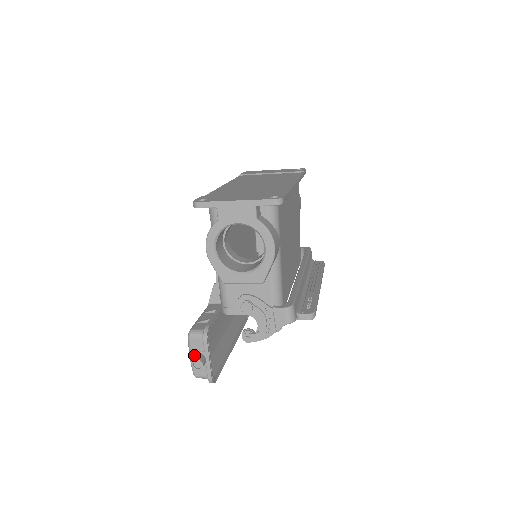
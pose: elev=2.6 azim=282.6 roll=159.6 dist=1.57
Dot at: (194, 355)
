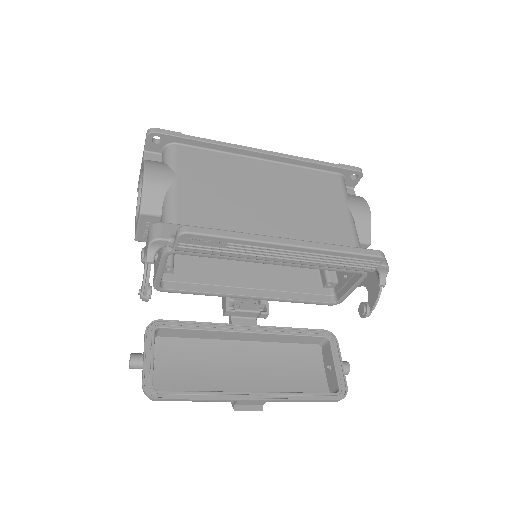
Dot at: occluded
